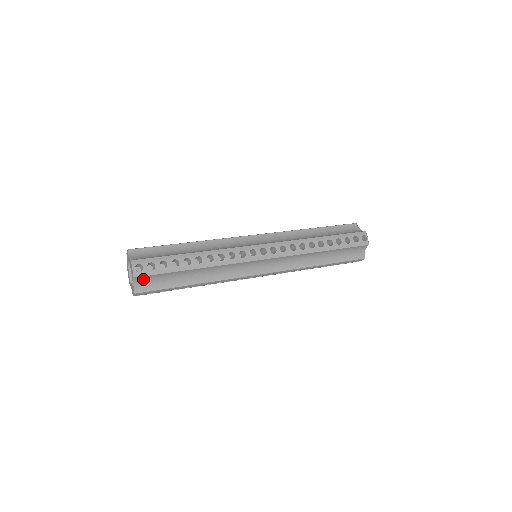
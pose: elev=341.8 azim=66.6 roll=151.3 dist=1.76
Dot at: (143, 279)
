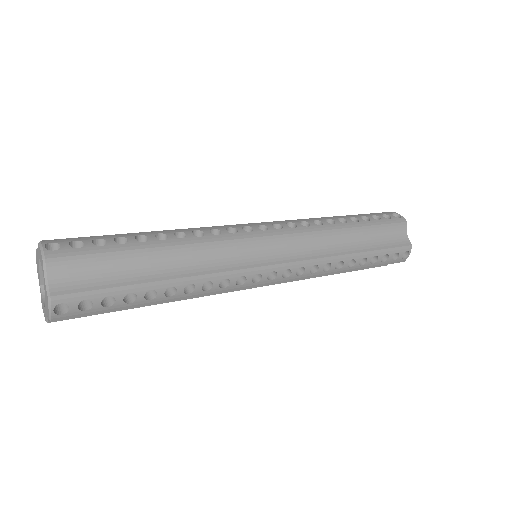
Dot at: occluded
